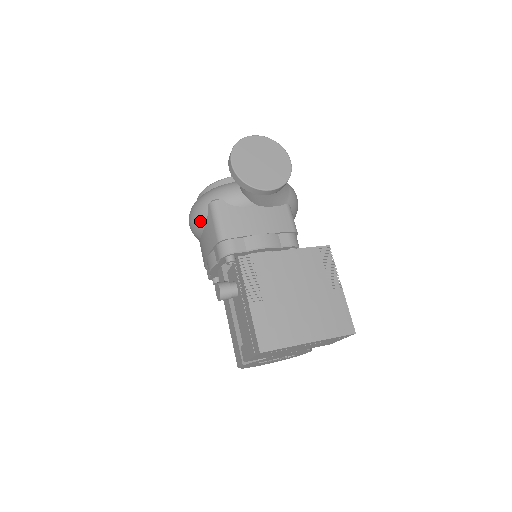
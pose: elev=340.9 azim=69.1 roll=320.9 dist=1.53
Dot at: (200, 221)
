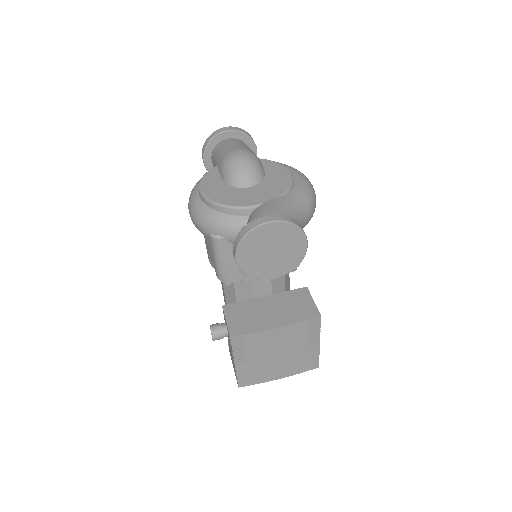
Dot at: occluded
